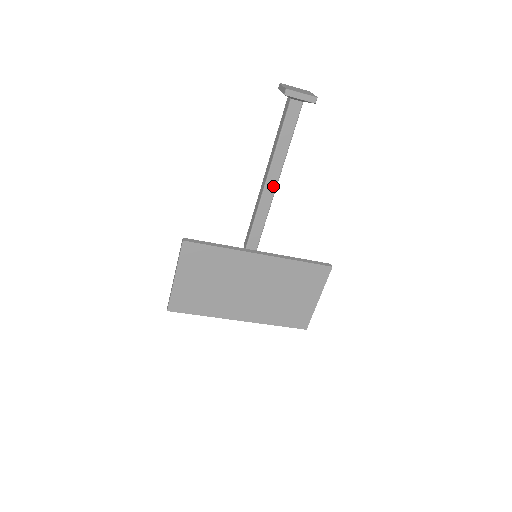
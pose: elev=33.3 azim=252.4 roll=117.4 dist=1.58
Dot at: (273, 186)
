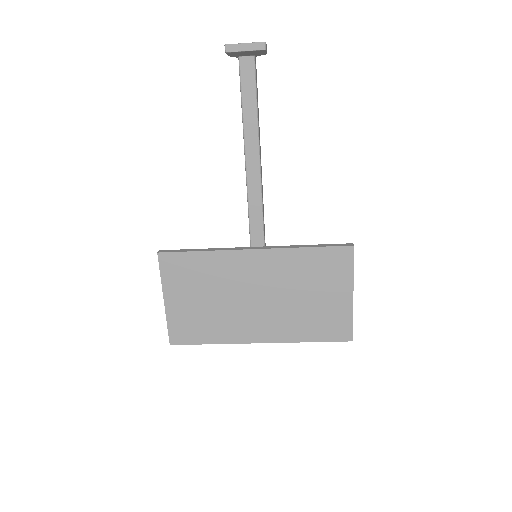
Dot at: (256, 168)
